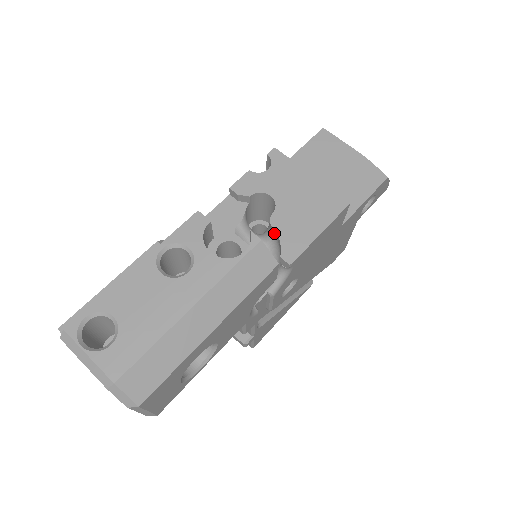
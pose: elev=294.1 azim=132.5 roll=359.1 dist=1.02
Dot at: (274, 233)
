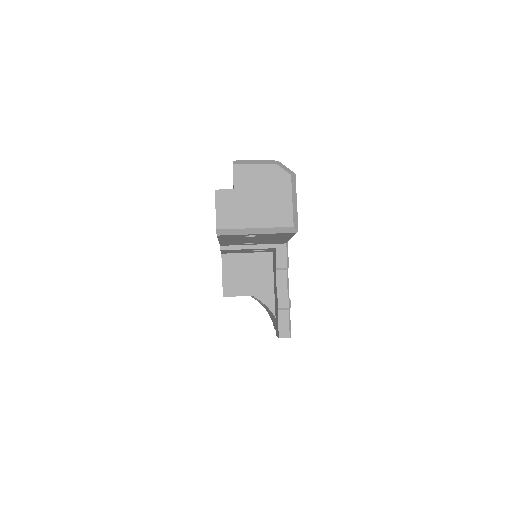
Dot at: occluded
